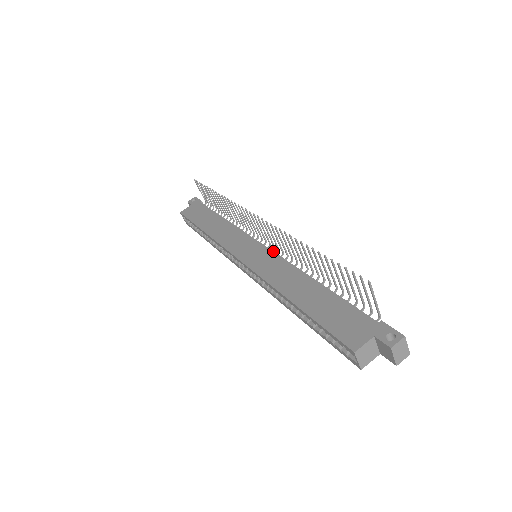
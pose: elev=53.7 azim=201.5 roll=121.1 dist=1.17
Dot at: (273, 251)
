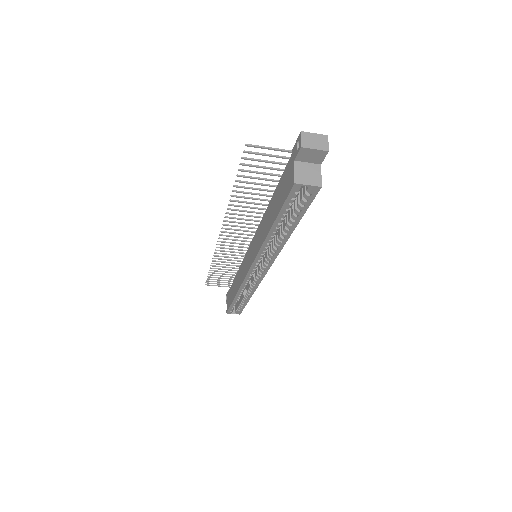
Dot at: (253, 237)
